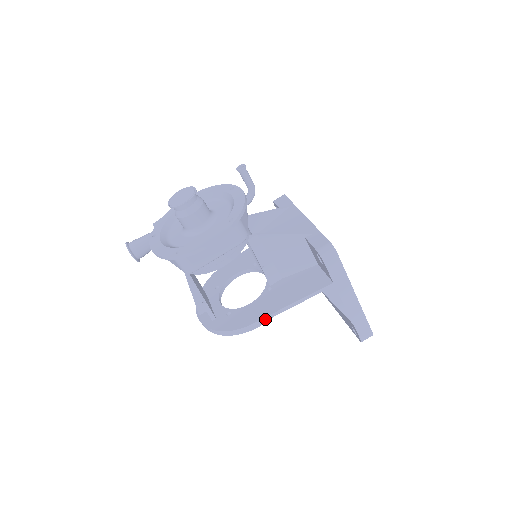
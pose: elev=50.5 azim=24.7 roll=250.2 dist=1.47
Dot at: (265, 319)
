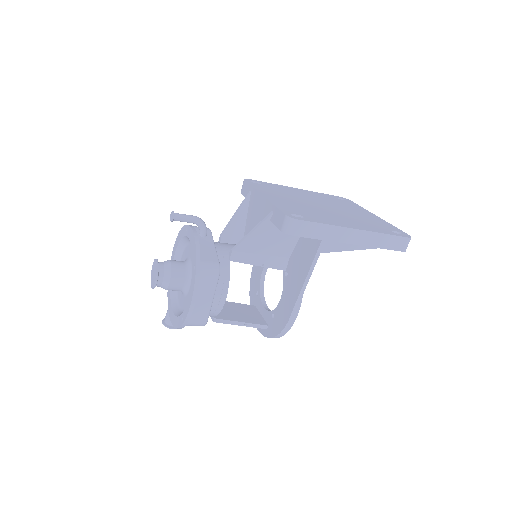
Dot at: (296, 307)
